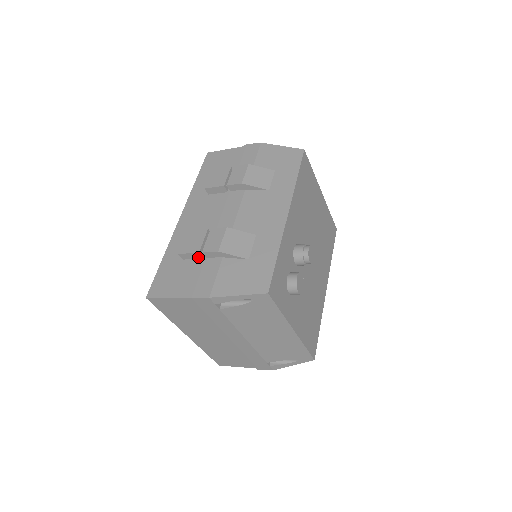
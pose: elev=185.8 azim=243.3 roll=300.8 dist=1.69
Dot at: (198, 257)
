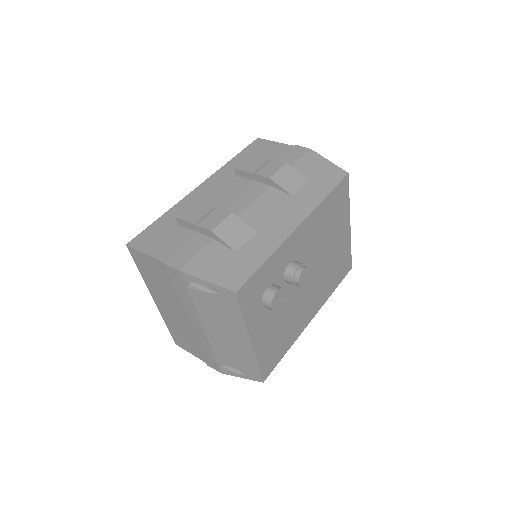
Dot at: (192, 228)
